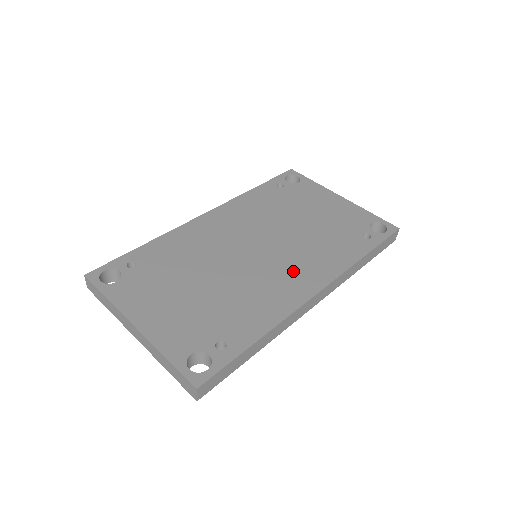
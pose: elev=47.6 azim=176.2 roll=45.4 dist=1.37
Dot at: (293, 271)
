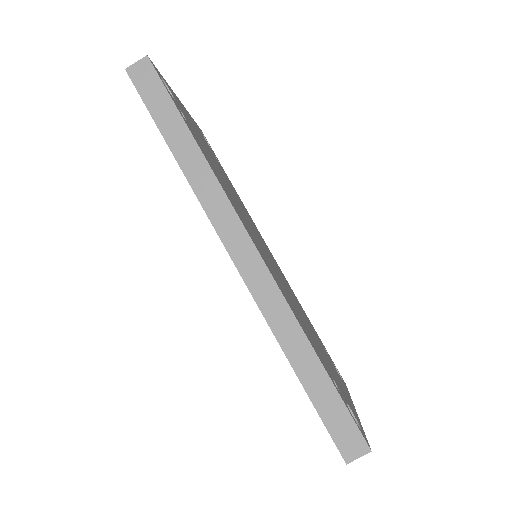
Dot at: (263, 253)
